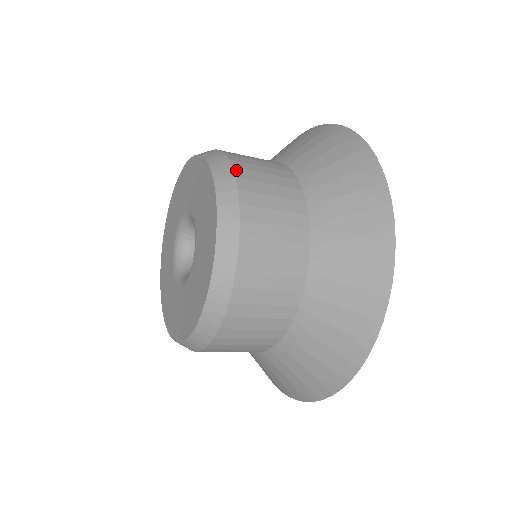
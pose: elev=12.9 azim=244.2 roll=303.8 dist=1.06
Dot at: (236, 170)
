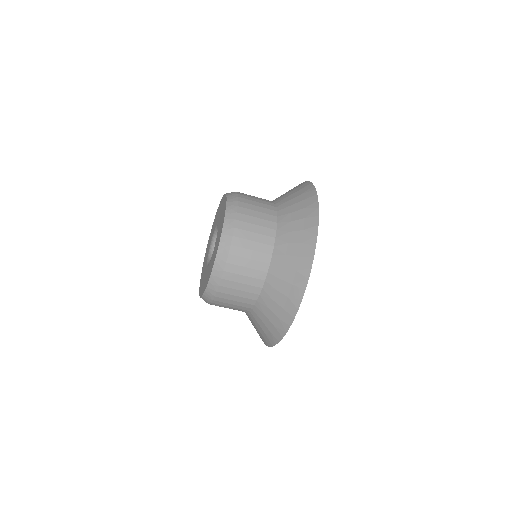
Dot at: (239, 202)
